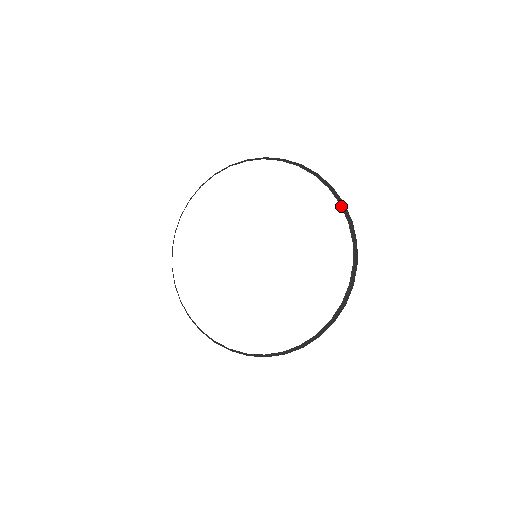
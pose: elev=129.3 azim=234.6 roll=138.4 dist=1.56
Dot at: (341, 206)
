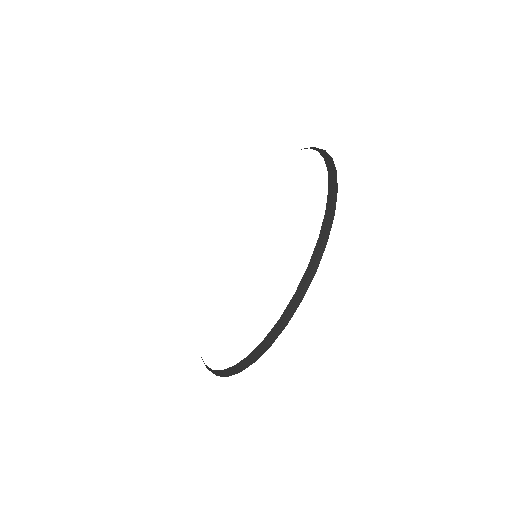
Dot at: (318, 241)
